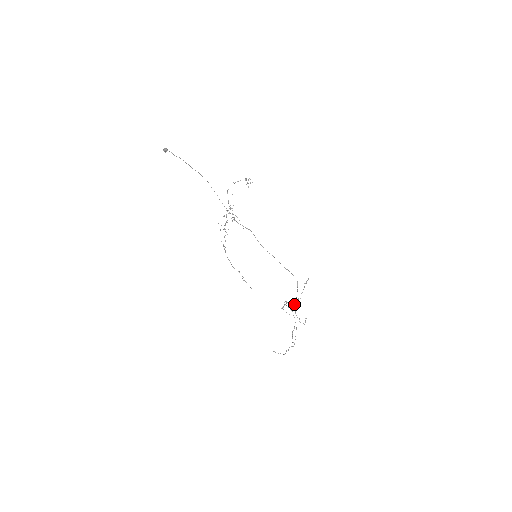
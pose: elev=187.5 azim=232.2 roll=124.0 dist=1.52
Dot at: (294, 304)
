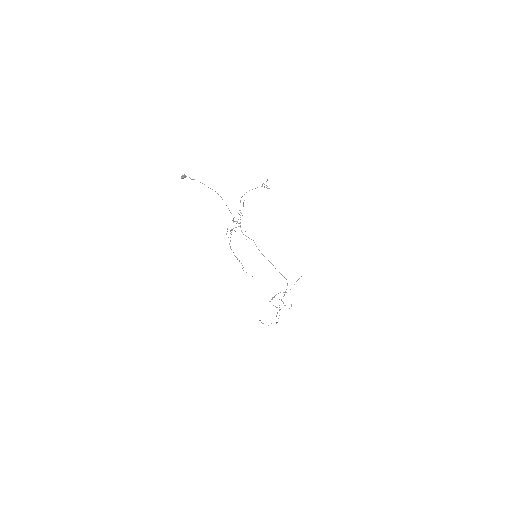
Dot at: occluded
